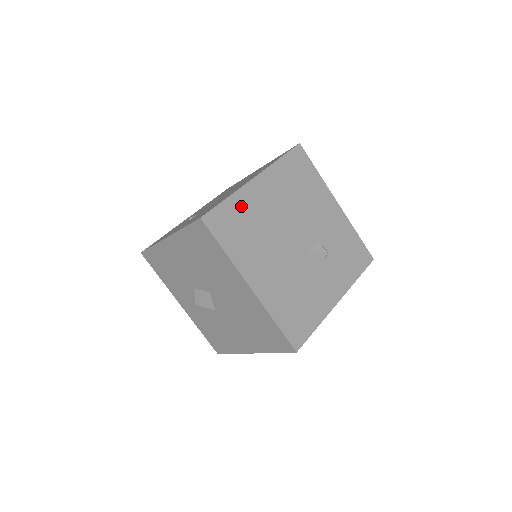
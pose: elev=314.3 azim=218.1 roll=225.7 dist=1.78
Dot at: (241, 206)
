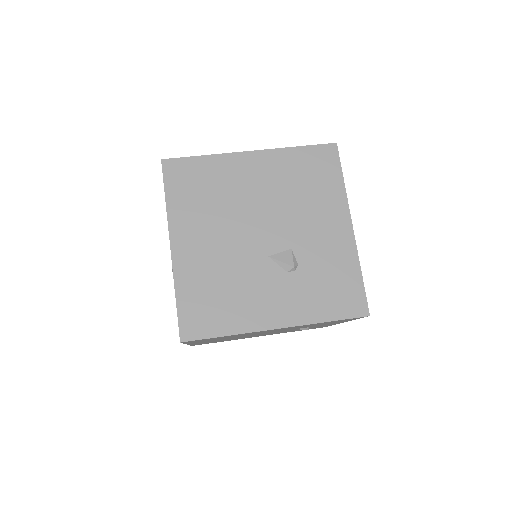
Dot at: (214, 170)
